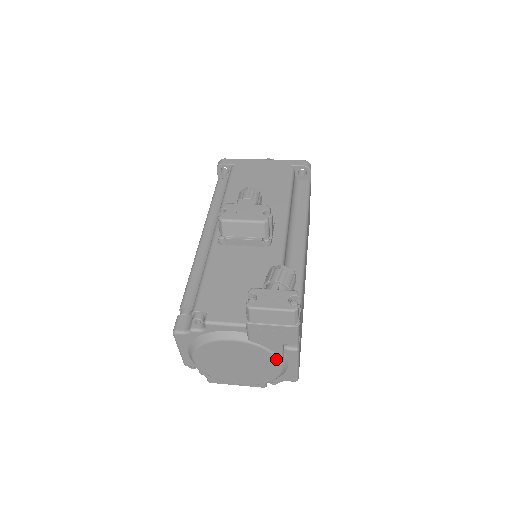
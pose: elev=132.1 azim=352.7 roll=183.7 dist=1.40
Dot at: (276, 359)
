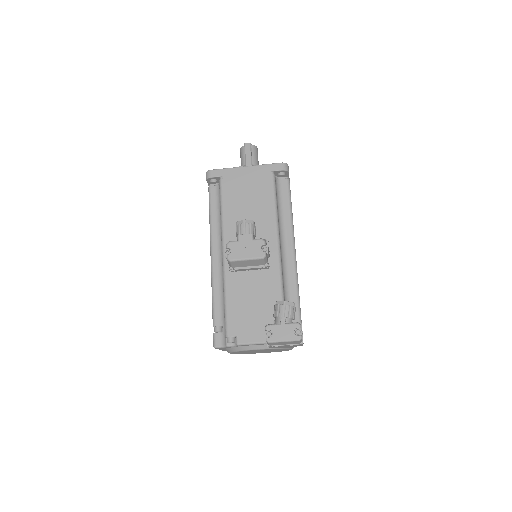
Dot at: occluded
